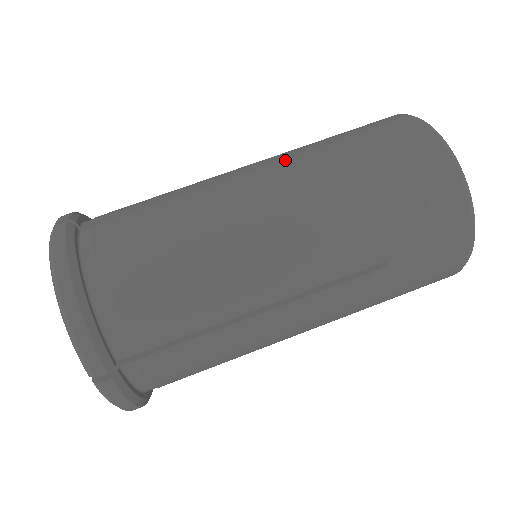
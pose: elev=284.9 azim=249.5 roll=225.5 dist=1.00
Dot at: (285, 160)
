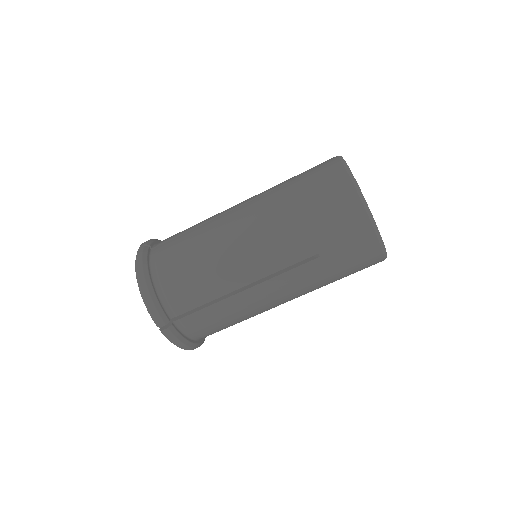
Dot at: (290, 272)
